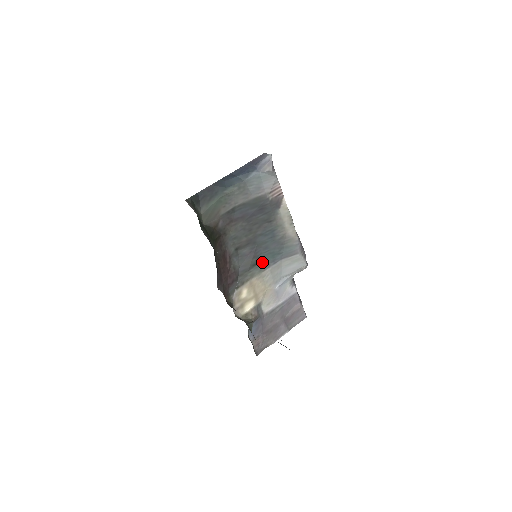
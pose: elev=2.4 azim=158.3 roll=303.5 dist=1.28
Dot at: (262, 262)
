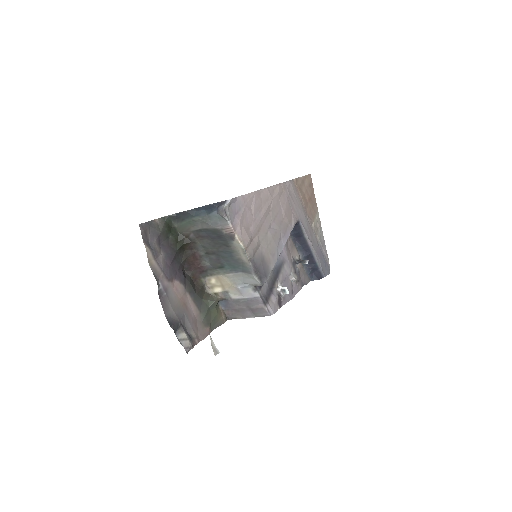
Dot at: (226, 268)
